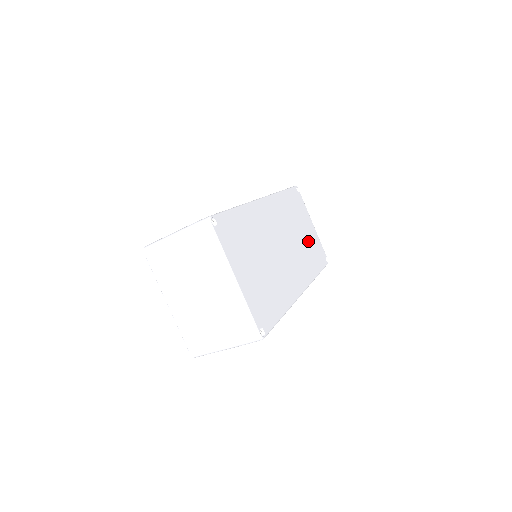
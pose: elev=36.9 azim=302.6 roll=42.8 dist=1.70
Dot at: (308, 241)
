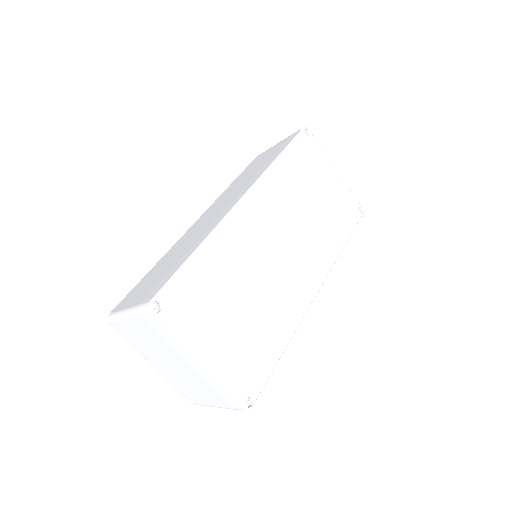
Dot at: (326, 206)
